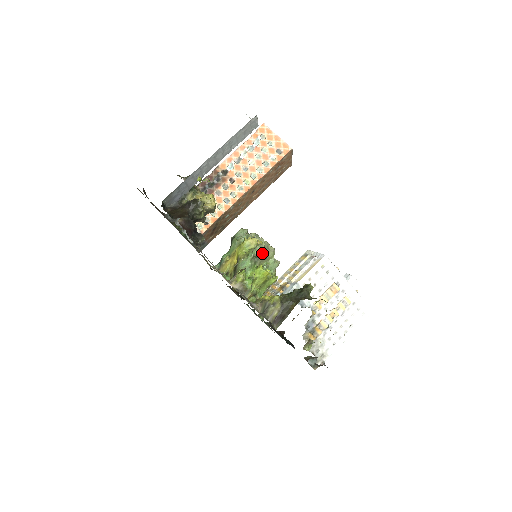
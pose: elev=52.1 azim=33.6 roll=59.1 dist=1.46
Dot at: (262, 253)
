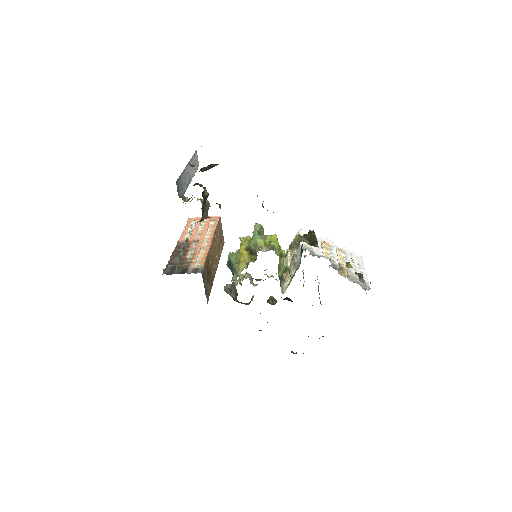
Dot at: (261, 228)
